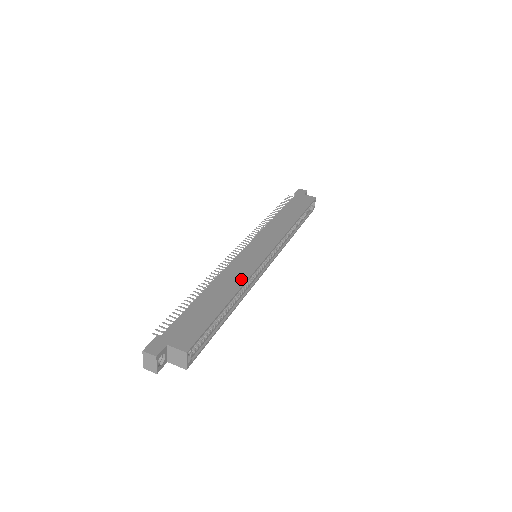
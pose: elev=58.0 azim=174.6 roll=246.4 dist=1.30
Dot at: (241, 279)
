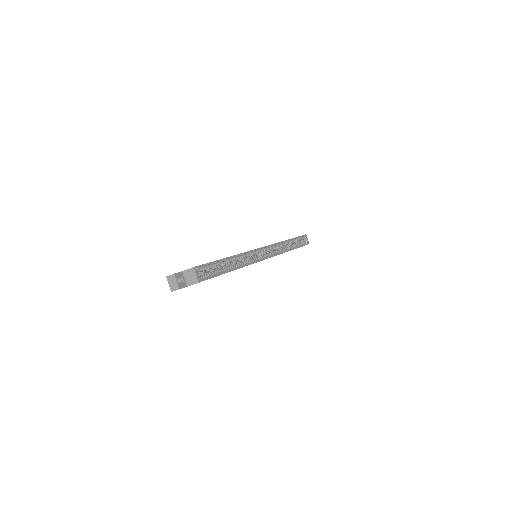
Dot at: occluded
